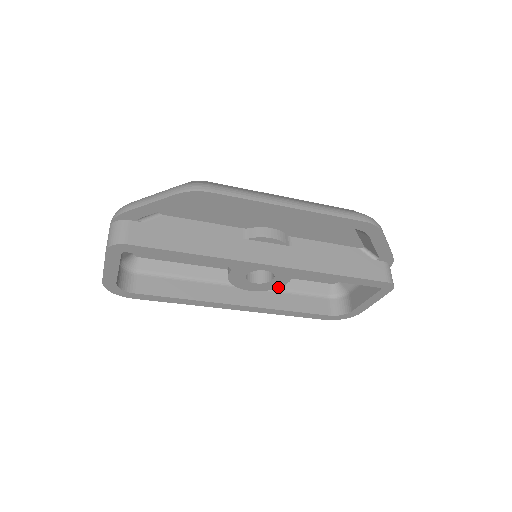
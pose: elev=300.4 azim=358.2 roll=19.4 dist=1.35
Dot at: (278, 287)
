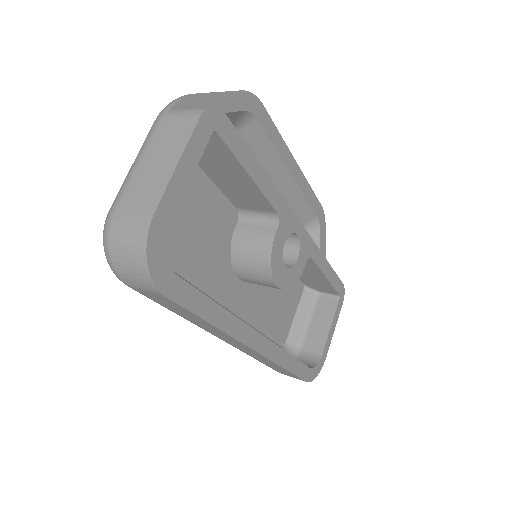
Dot at: (296, 282)
